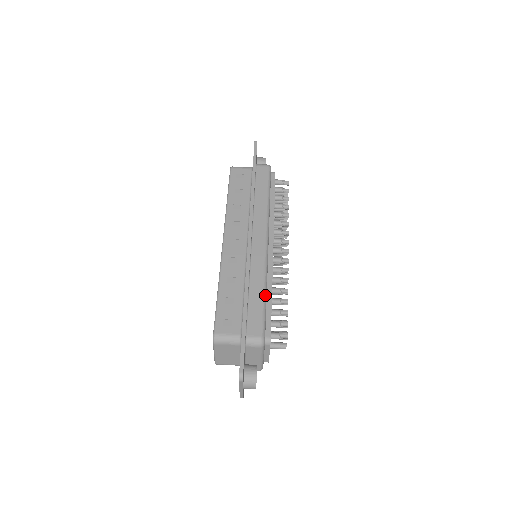
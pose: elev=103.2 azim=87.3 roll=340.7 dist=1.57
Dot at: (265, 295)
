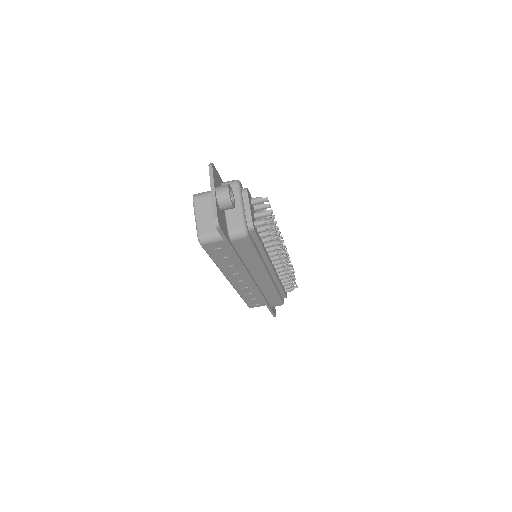
Dot at: (278, 294)
